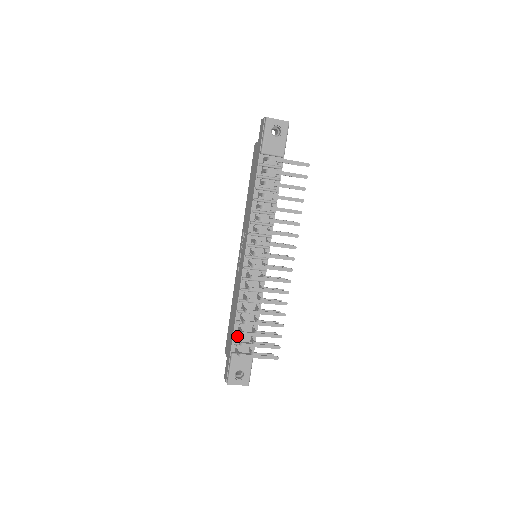
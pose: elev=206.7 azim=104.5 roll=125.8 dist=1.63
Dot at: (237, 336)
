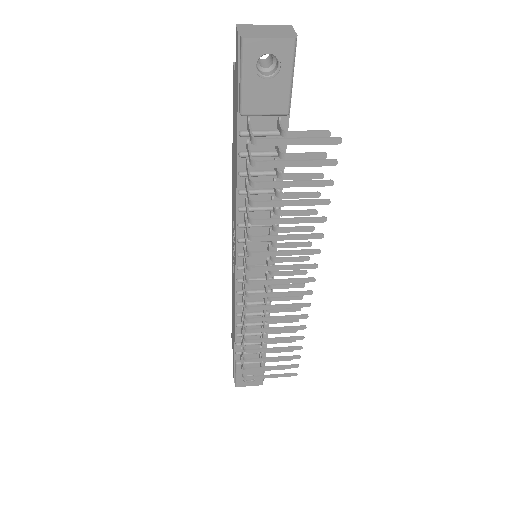
Dot at: (240, 347)
